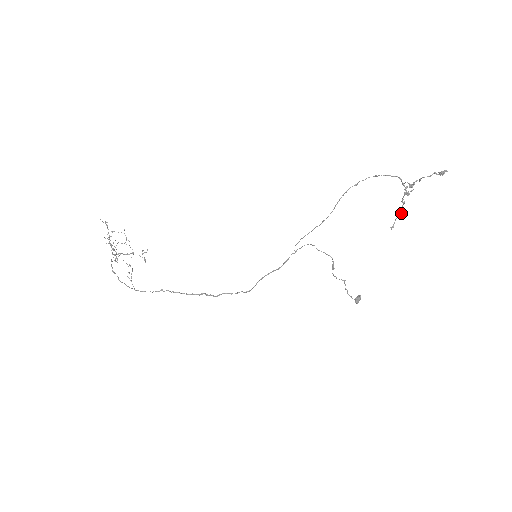
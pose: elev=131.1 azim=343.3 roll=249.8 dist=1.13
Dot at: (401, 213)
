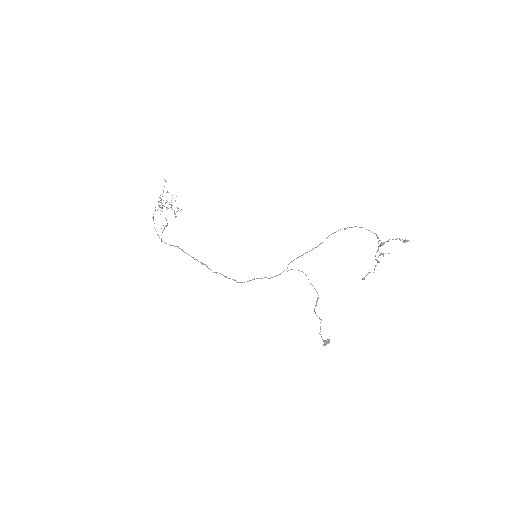
Dot at: (374, 269)
